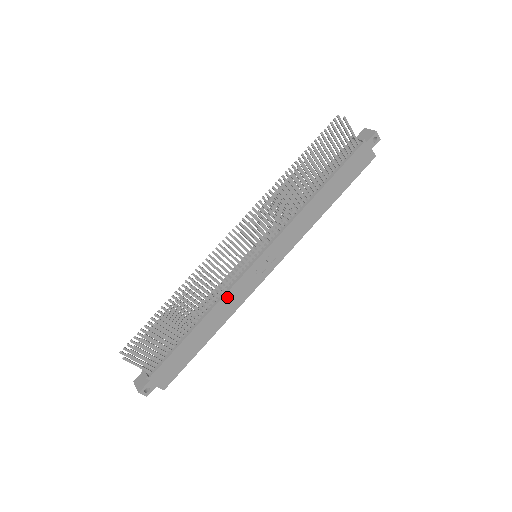
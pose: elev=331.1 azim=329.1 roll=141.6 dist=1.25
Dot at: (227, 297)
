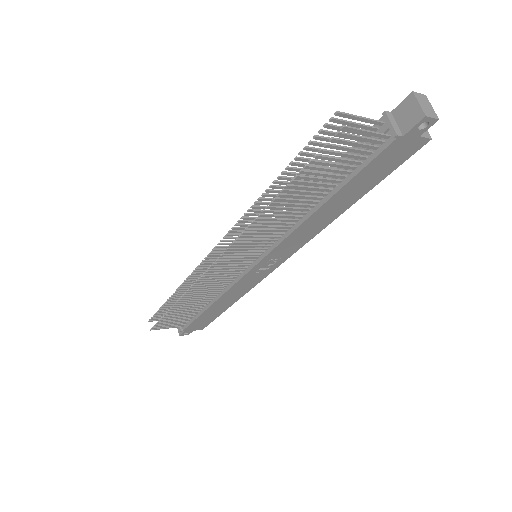
Dot at: (232, 290)
